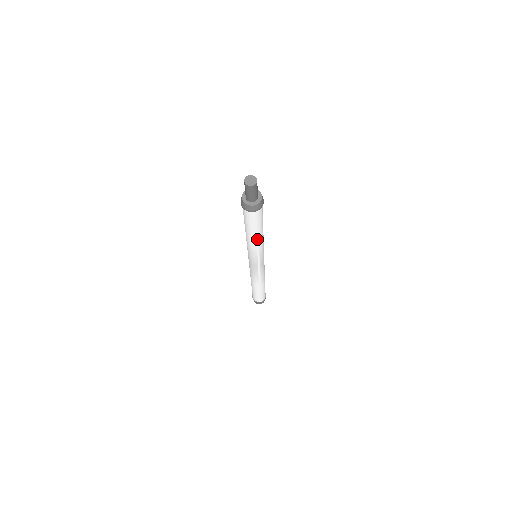
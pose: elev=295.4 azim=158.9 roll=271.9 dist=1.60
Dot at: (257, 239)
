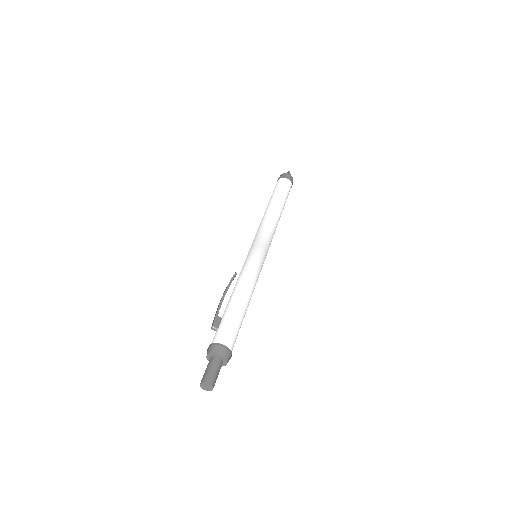
Dot at: (248, 304)
